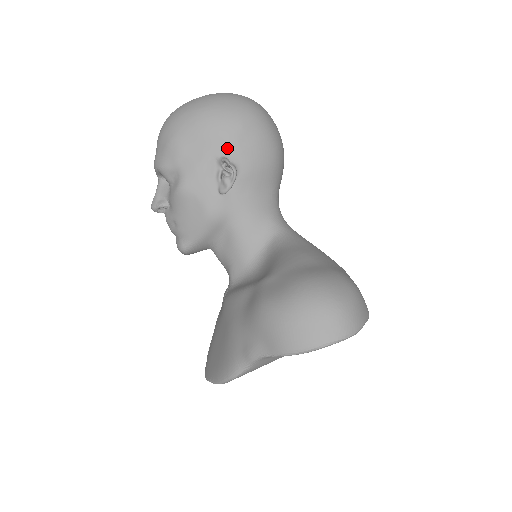
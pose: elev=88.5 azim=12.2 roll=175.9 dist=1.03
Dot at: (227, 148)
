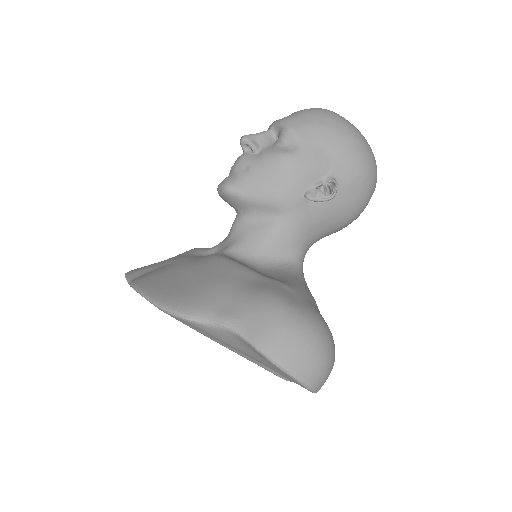
Dot at: (343, 178)
